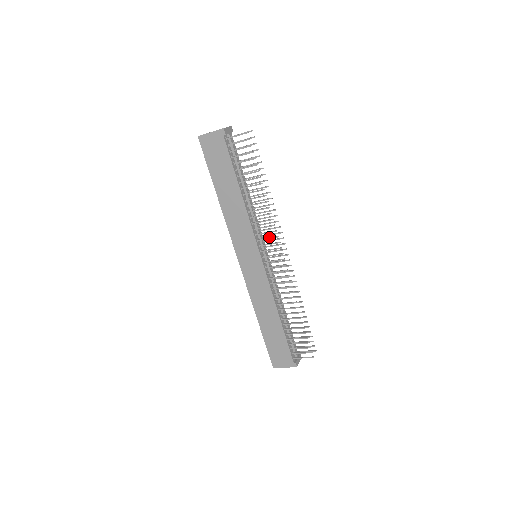
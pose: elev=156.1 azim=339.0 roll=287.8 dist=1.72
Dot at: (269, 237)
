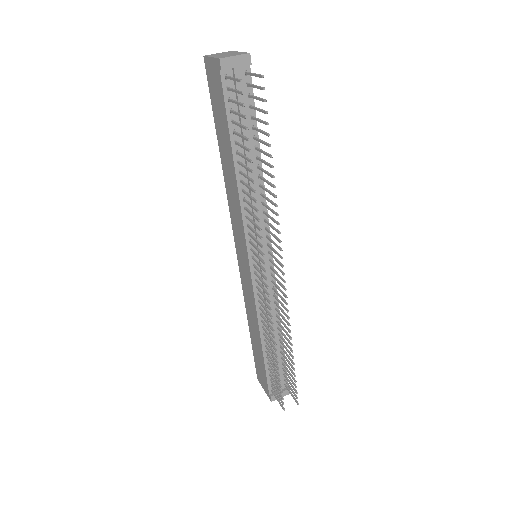
Dot at: (258, 248)
